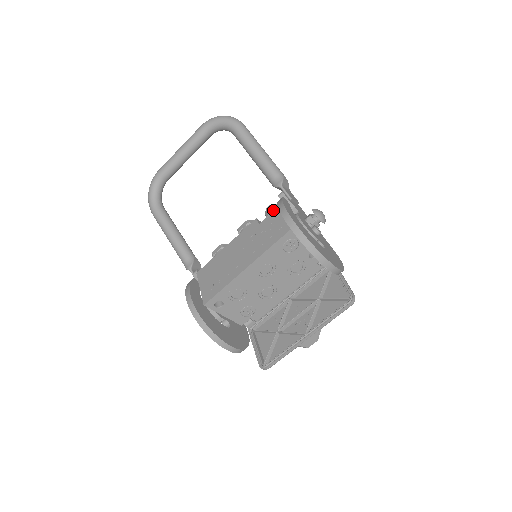
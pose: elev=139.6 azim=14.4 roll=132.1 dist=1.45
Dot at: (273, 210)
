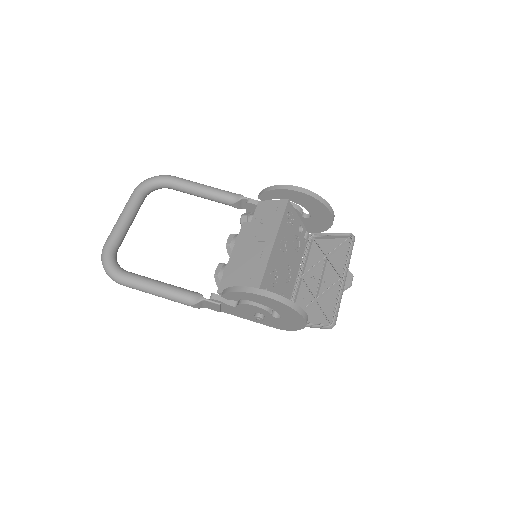
Dot at: (249, 215)
